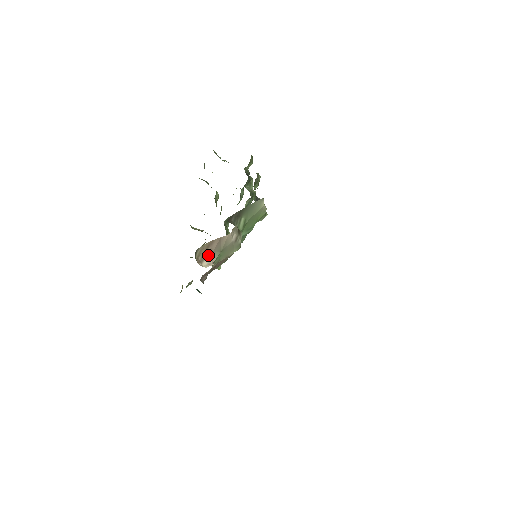
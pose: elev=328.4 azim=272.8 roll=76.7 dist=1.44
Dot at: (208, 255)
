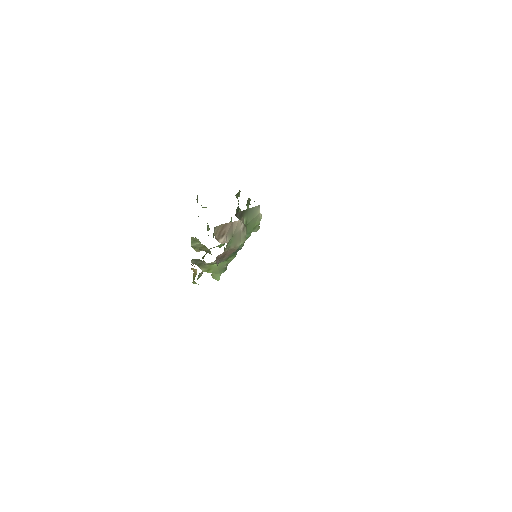
Dot at: (223, 235)
